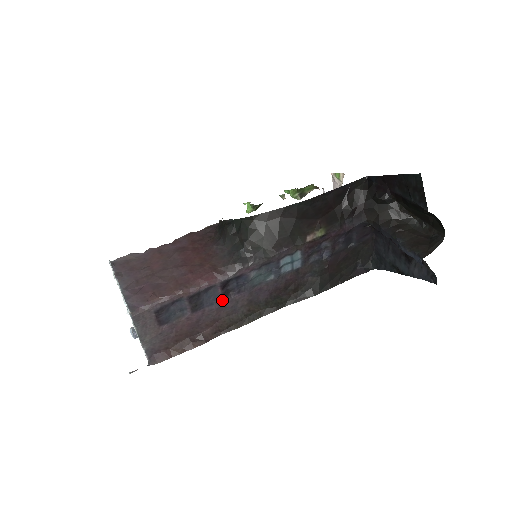
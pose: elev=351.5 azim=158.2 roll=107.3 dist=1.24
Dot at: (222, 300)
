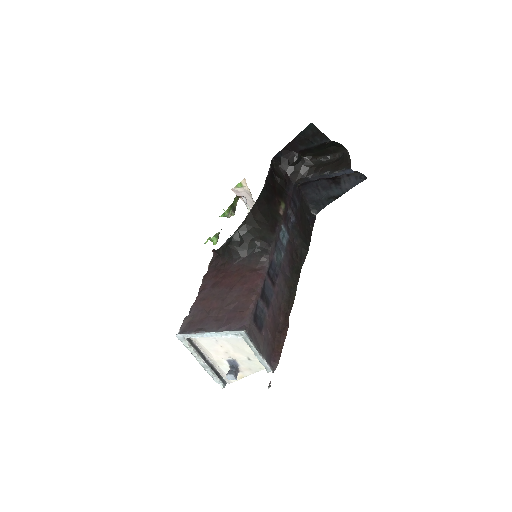
Dot at: (274, 288)
